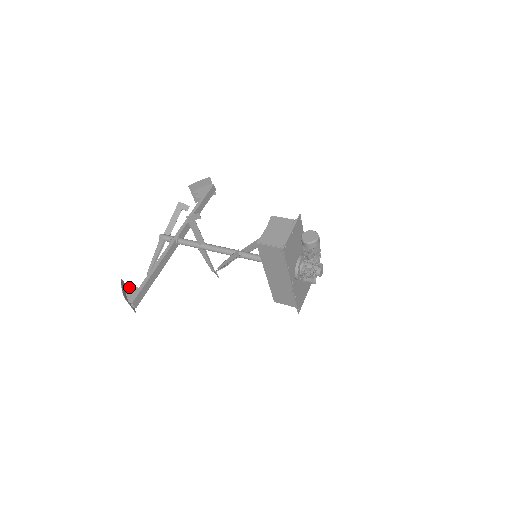
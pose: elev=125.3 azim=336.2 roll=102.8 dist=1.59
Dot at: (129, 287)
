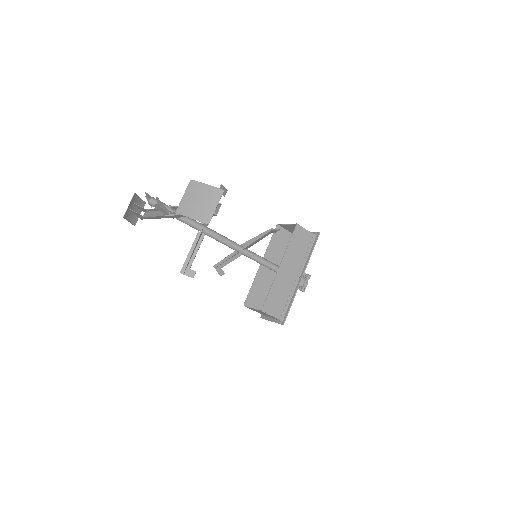
Dot at: (195, 195)
